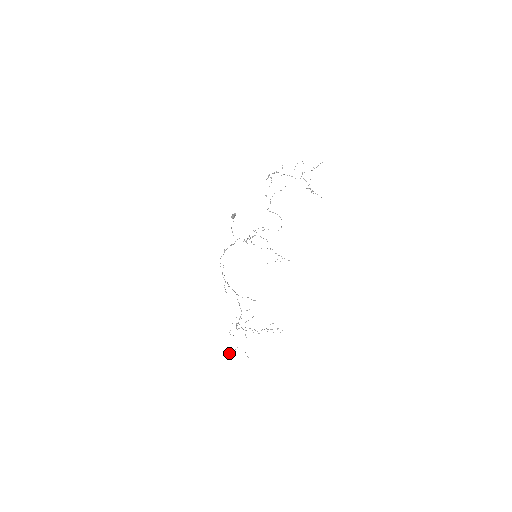
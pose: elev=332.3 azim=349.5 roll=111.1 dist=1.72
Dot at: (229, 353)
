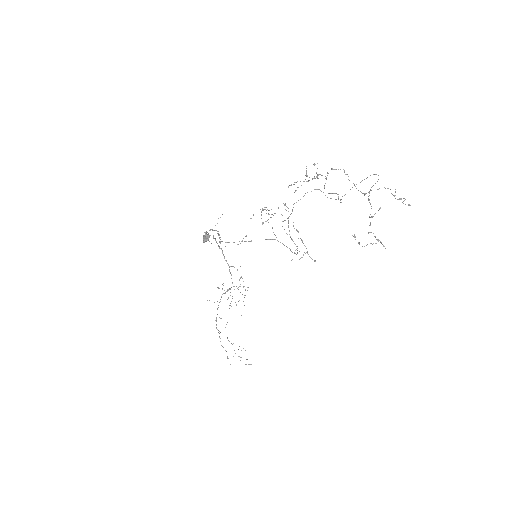
Dot at: occluded
